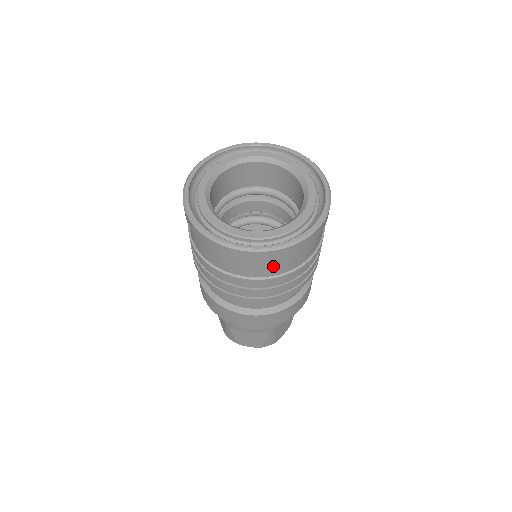
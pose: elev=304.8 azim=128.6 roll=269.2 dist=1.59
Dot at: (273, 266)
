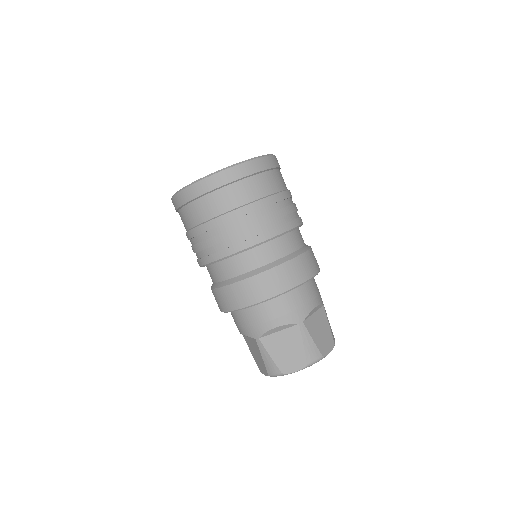
Dot at: (190, 214)
